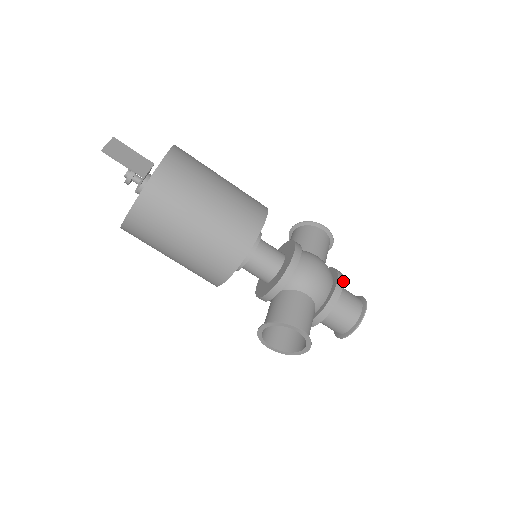
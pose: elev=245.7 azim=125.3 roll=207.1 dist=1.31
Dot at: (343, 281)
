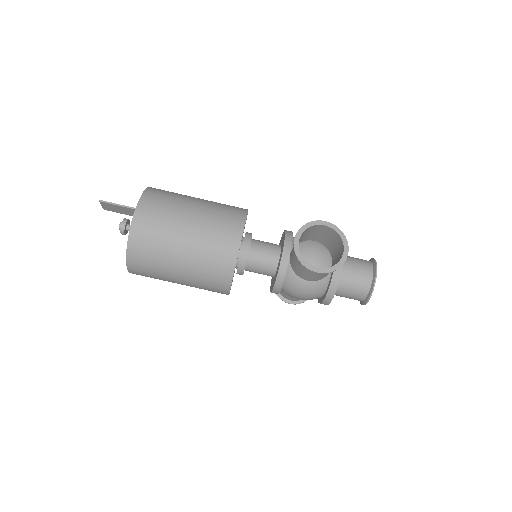
Dot at: occluded
